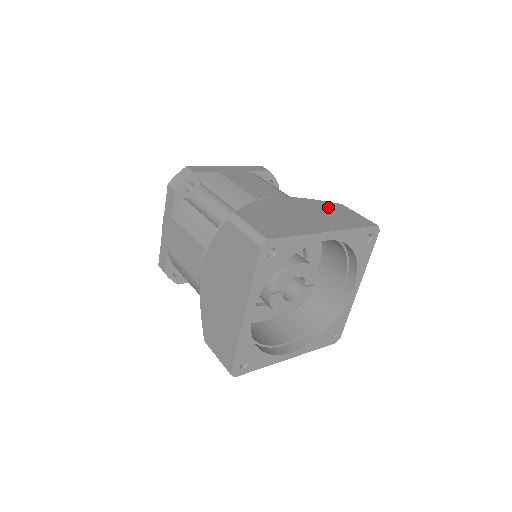
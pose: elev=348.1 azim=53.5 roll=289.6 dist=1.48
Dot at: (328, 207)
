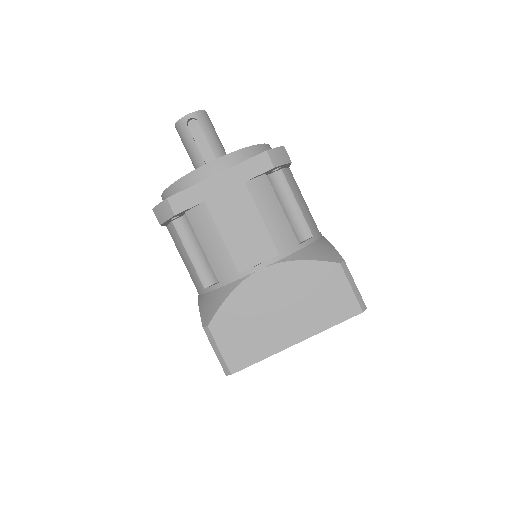
Dot at: occluded
